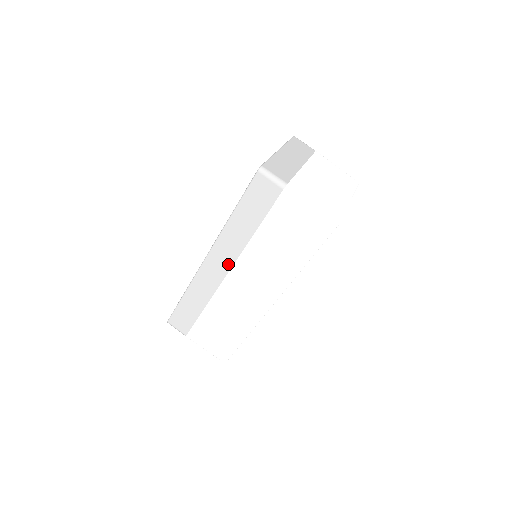
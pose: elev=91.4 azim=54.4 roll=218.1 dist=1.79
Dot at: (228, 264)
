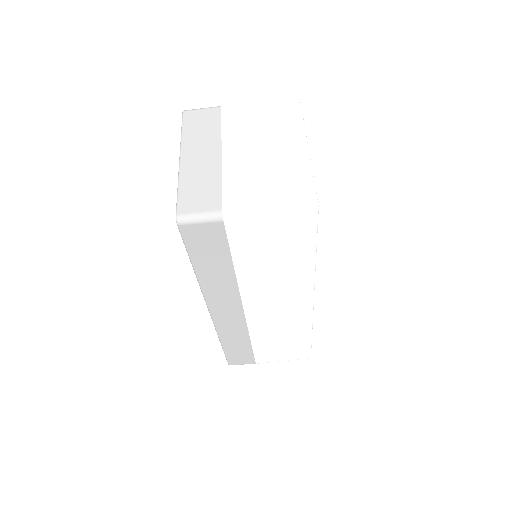
Dot at: (236, 305)
